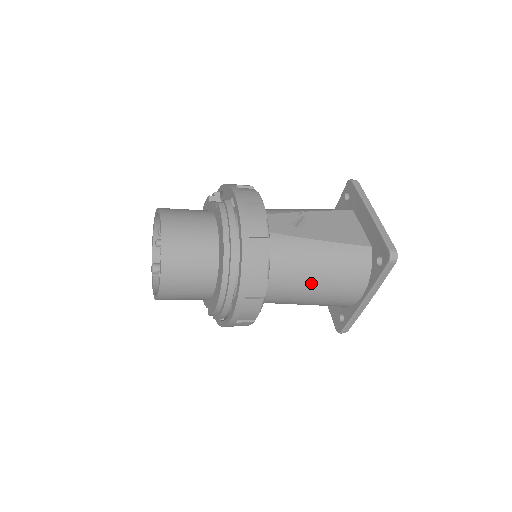
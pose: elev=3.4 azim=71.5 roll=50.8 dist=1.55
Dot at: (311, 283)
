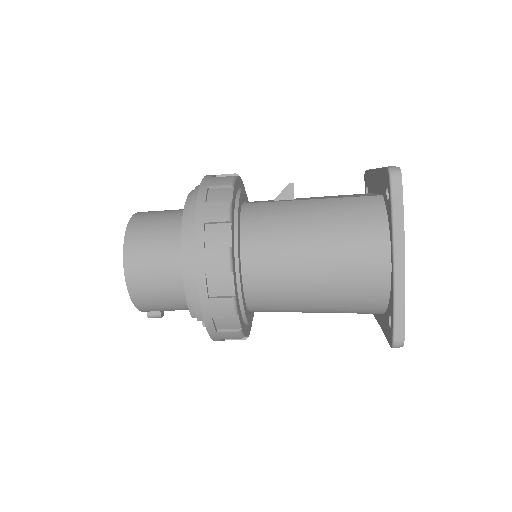
Dot at: (305, 244)
